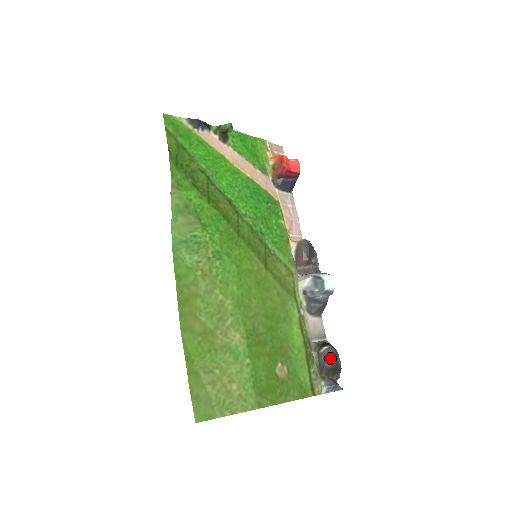
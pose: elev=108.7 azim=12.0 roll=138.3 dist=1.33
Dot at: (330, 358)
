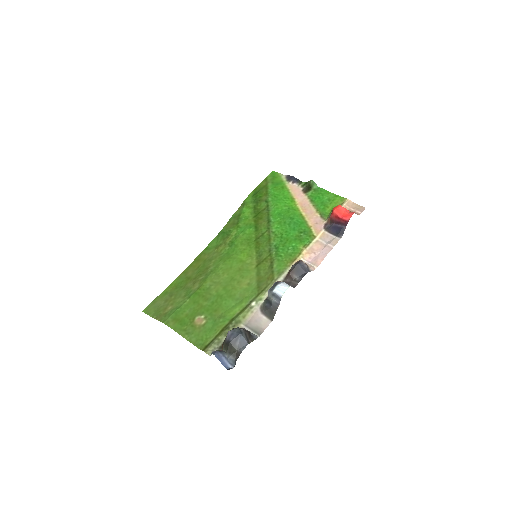
Dot at: (230, 333)
